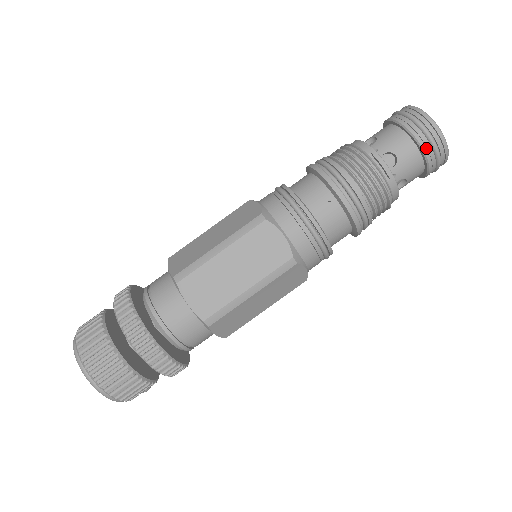
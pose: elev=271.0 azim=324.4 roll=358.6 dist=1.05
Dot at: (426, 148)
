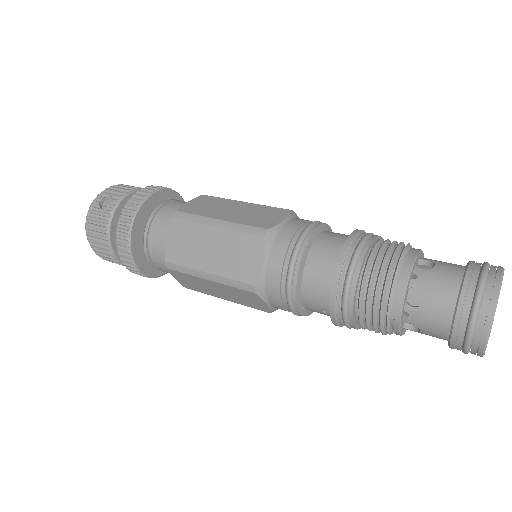
Dot at: occluded
